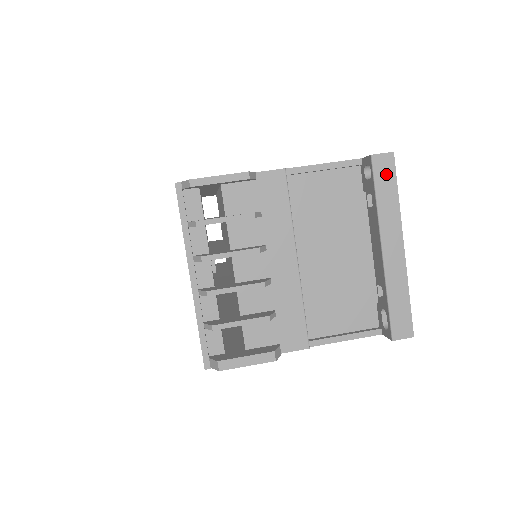
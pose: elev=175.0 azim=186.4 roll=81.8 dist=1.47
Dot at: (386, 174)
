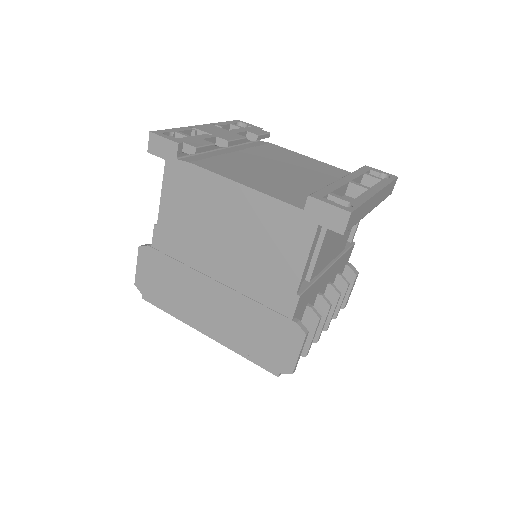
Dot at: (355, 217)
